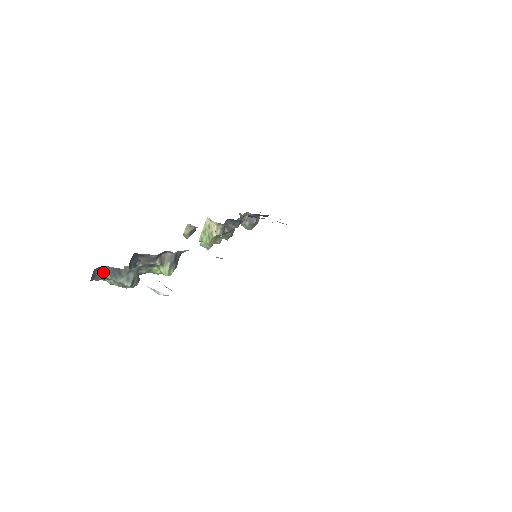
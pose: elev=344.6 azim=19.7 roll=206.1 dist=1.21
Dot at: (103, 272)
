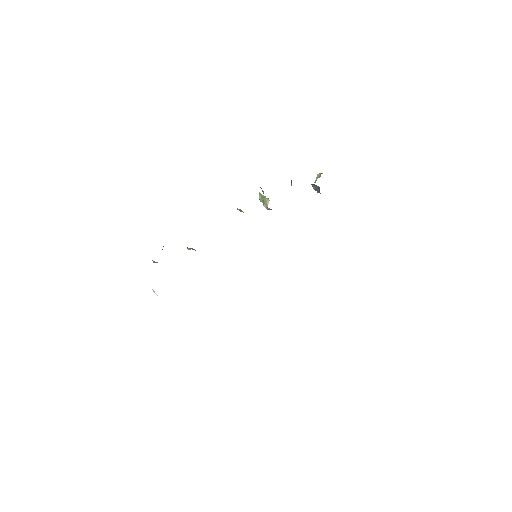
Dot at: occluded
